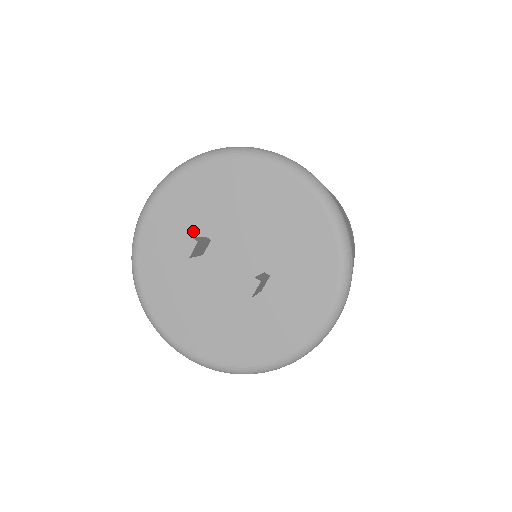
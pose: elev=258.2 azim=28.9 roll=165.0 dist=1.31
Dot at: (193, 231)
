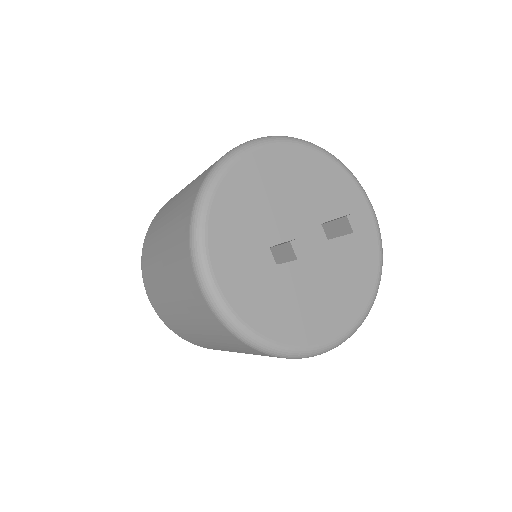
Dot at: (259, 255)
